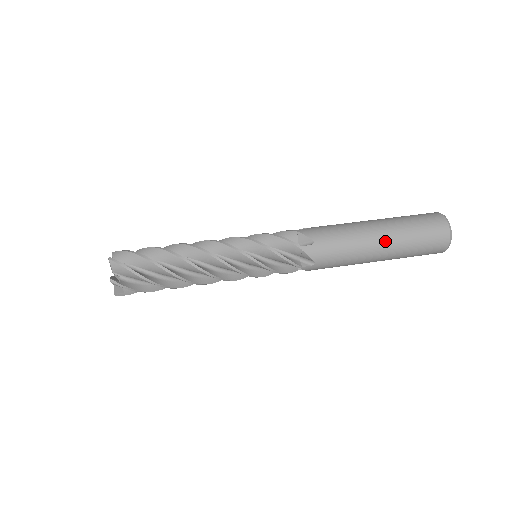
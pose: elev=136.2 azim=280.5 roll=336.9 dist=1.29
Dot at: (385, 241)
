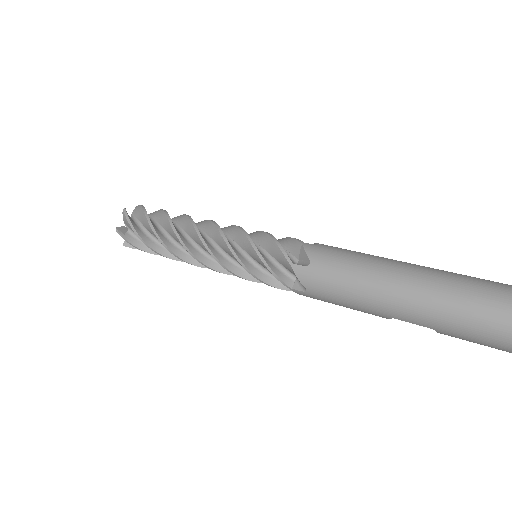
Dot at: (413, 271)
